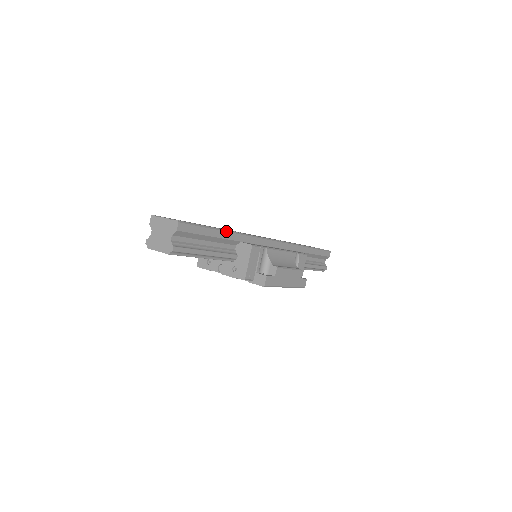
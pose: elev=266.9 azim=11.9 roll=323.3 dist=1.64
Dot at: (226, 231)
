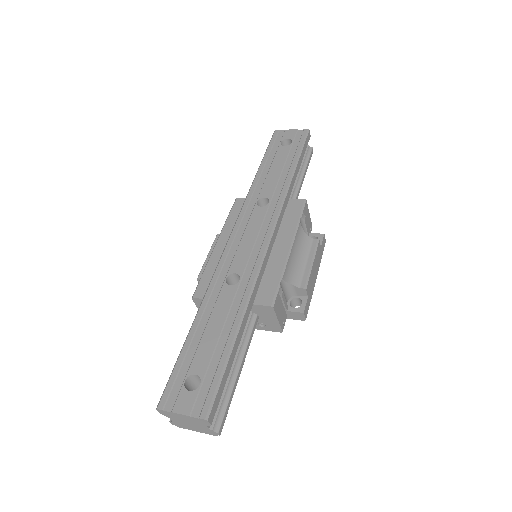
Dot at: (239, 328)
